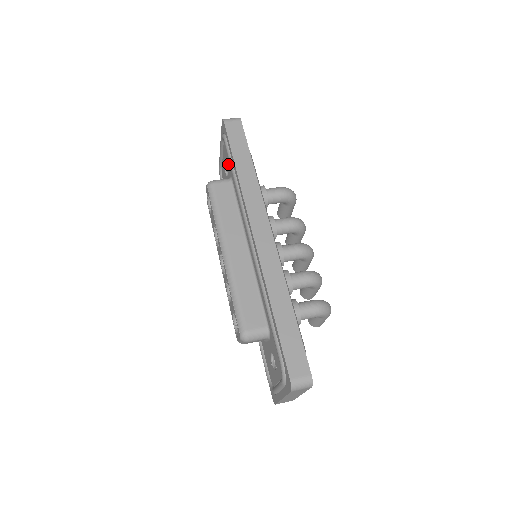
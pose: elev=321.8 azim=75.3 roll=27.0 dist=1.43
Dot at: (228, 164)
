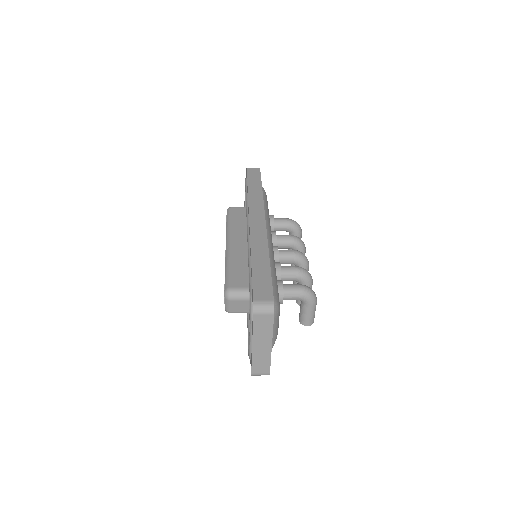
Dot at: occluded
